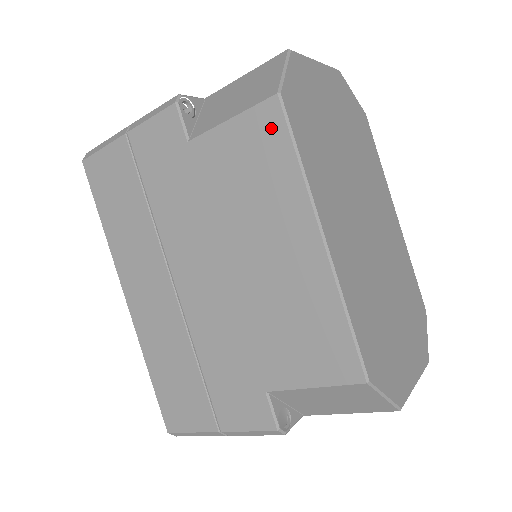
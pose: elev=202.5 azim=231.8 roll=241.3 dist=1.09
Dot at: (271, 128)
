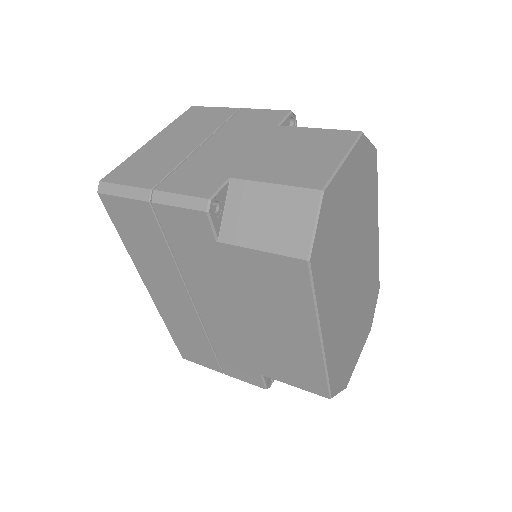
Dot at: (296, 275)
